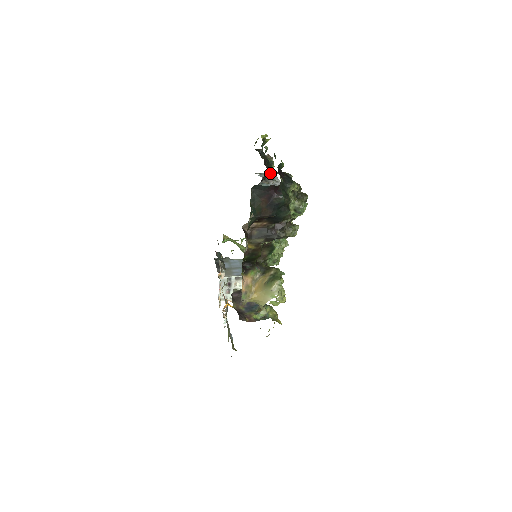
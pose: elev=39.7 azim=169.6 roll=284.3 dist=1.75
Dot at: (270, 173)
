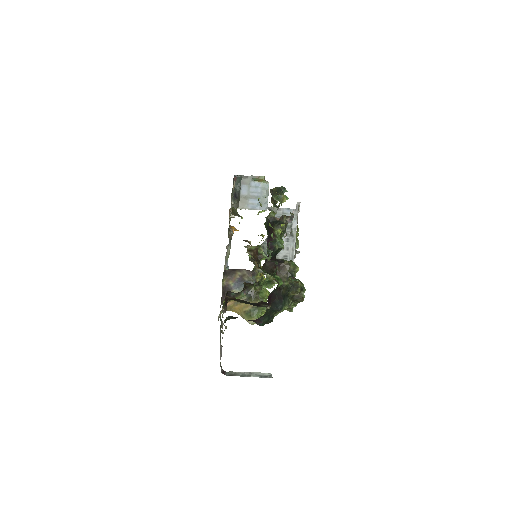
Dot at: (293, 209)
